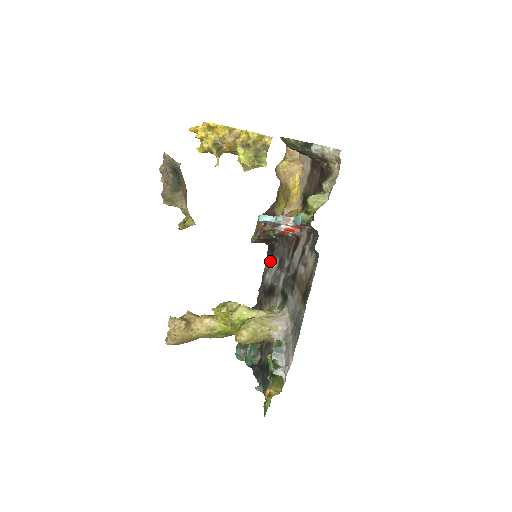
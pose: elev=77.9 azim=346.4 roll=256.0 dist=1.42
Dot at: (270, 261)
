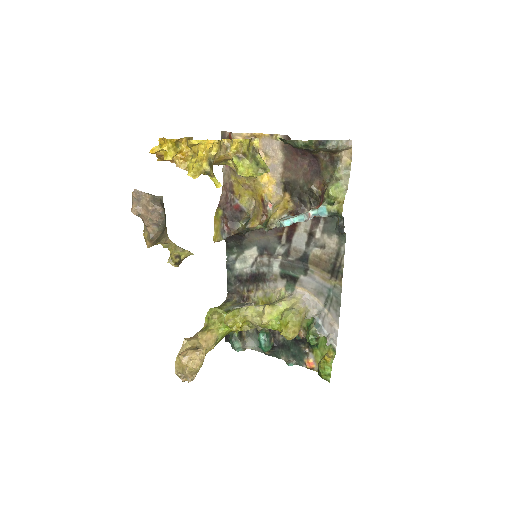
Dot at: (238, 251)
